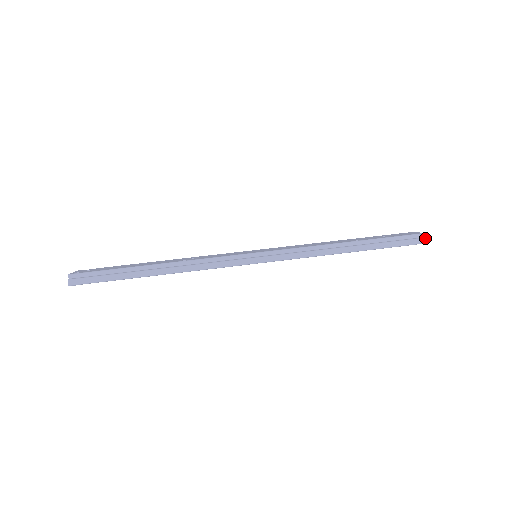
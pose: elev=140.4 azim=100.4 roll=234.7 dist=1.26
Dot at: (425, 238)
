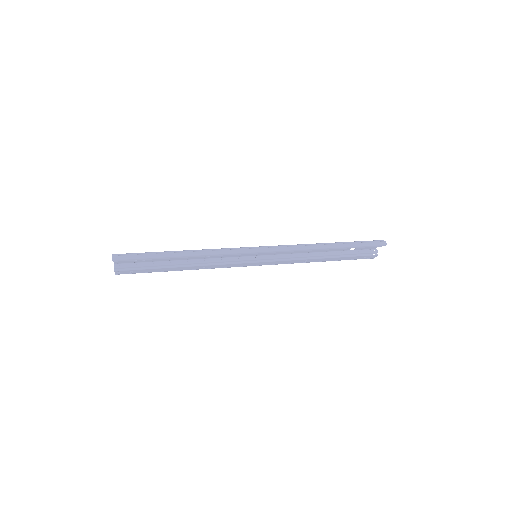
Dot at: (382, 241)
